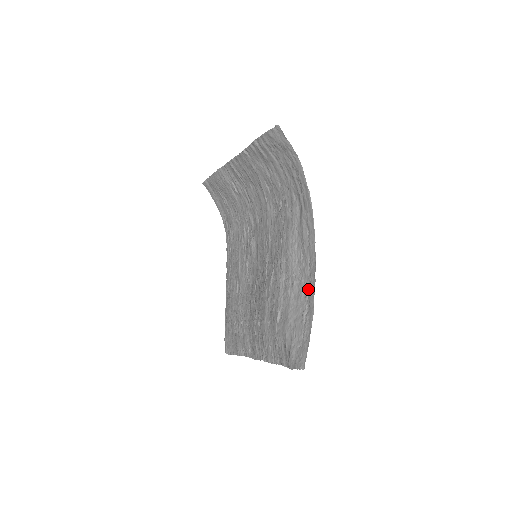
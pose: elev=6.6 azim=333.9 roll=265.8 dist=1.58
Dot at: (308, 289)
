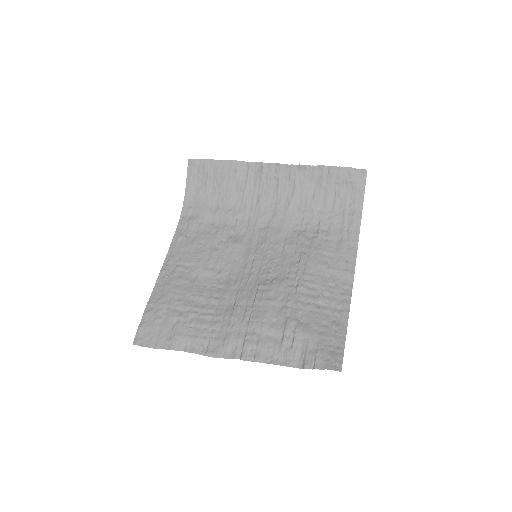
Dot at: (340, 304)
